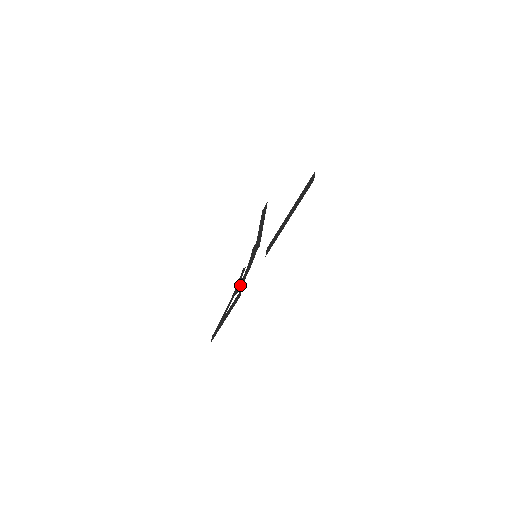
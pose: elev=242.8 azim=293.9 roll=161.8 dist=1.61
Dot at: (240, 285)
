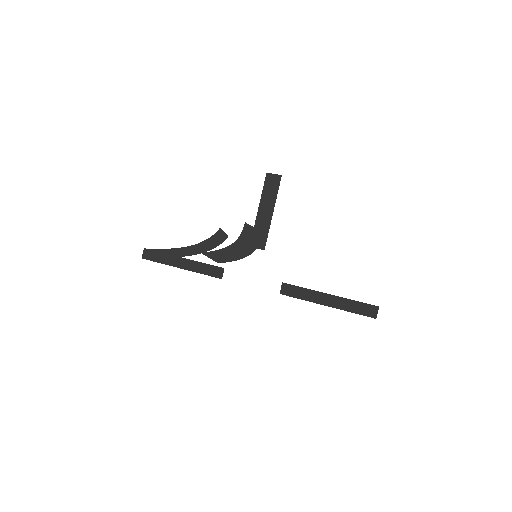
Dot at: (218, 256)
